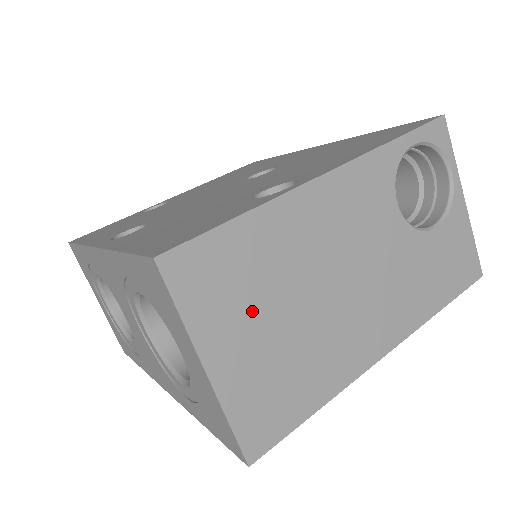
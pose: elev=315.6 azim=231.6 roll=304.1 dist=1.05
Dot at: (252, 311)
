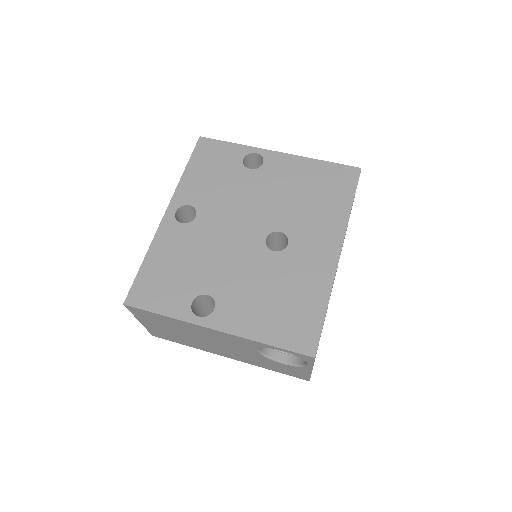
Dot at: (163, 326)
